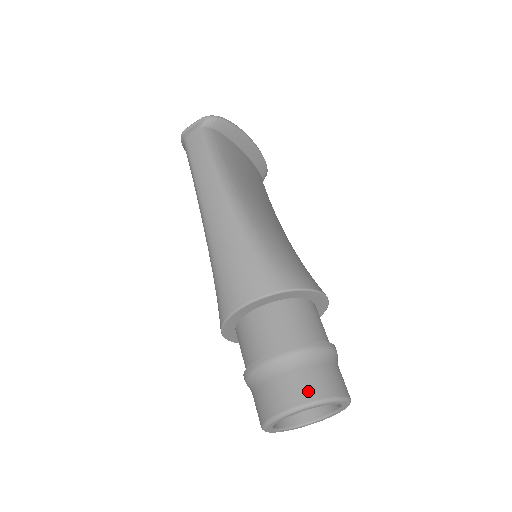
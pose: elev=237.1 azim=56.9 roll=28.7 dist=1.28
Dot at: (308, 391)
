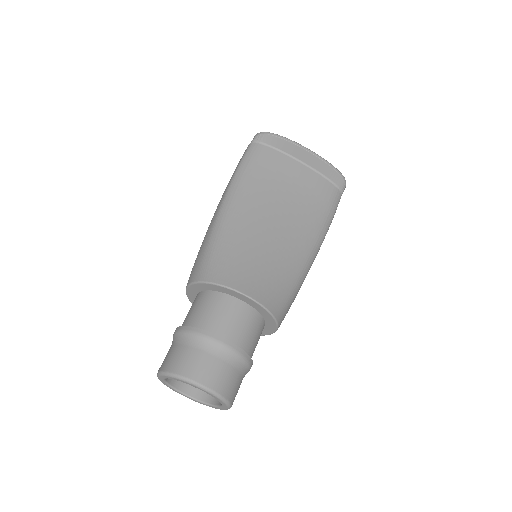
Dot at: (170, 363)
